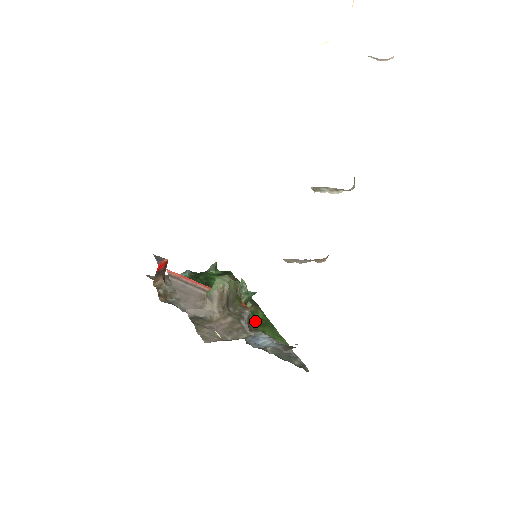
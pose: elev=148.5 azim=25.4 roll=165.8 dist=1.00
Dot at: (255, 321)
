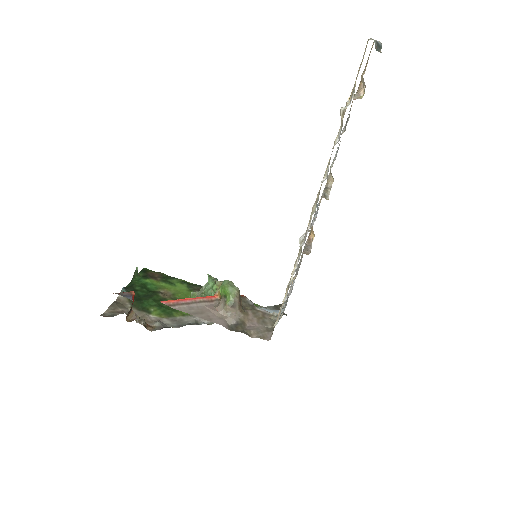
Dot at: occluded
